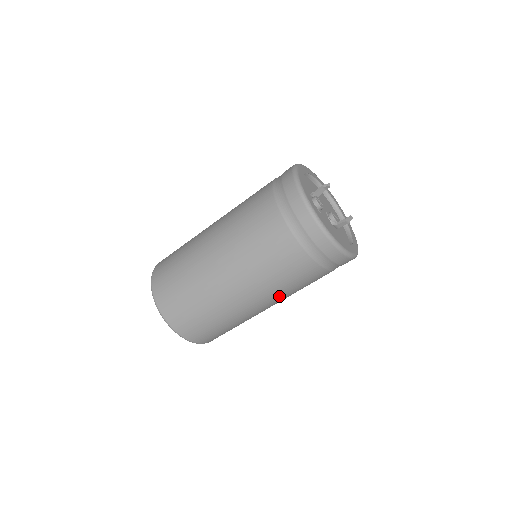
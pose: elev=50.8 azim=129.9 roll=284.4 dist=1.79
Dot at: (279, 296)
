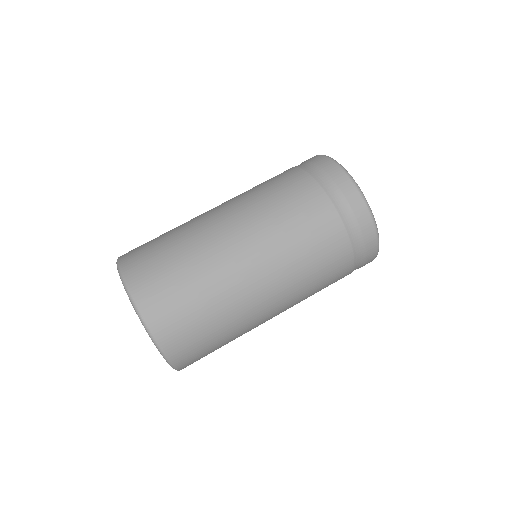
Dot at: (273, 240)
